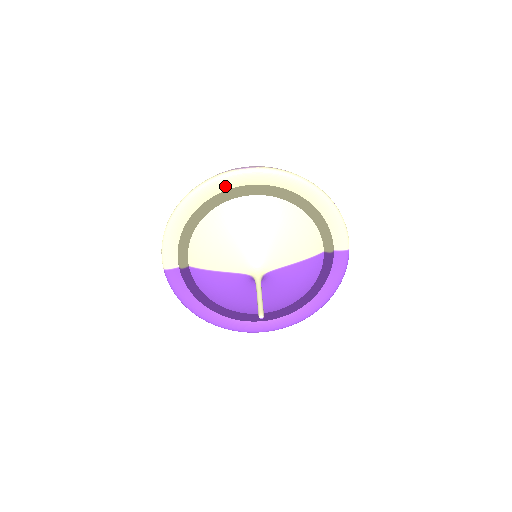
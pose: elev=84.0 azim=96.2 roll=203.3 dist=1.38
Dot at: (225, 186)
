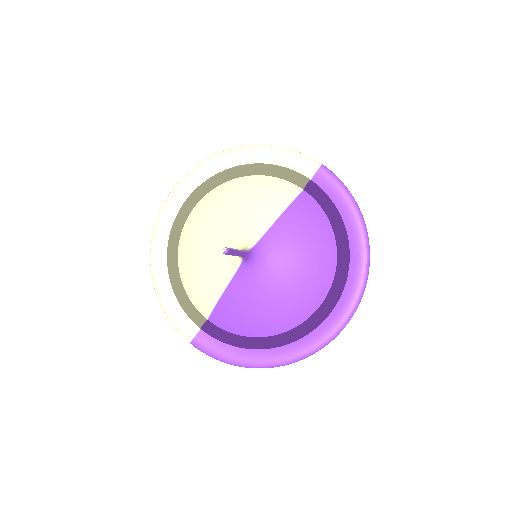
Dot at: (169, 220)
